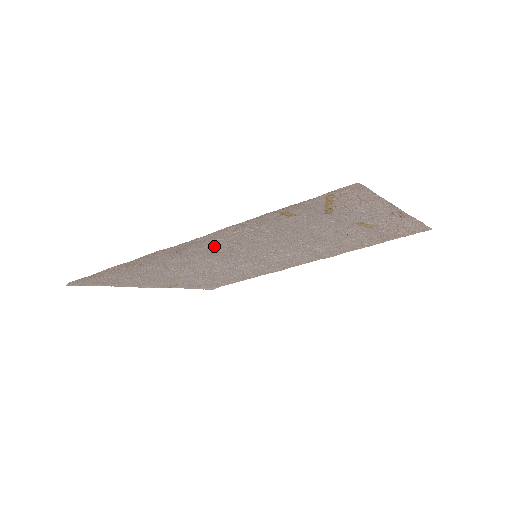
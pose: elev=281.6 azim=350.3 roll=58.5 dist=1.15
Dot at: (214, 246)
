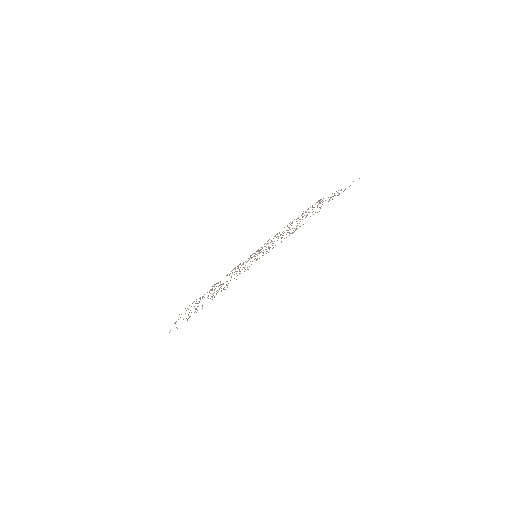
Dot at: occluded
